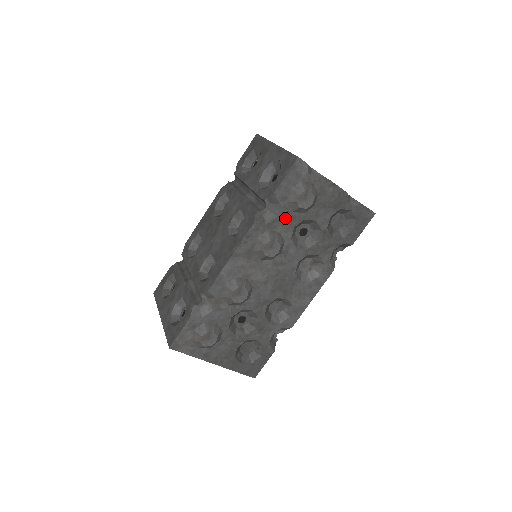
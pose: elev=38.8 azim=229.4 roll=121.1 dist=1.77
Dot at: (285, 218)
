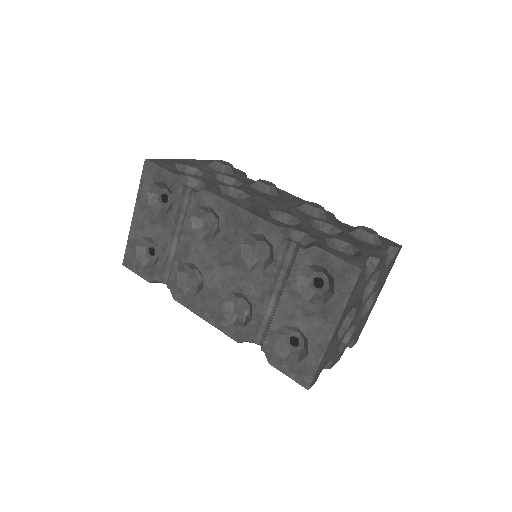
Dot at: occluded
